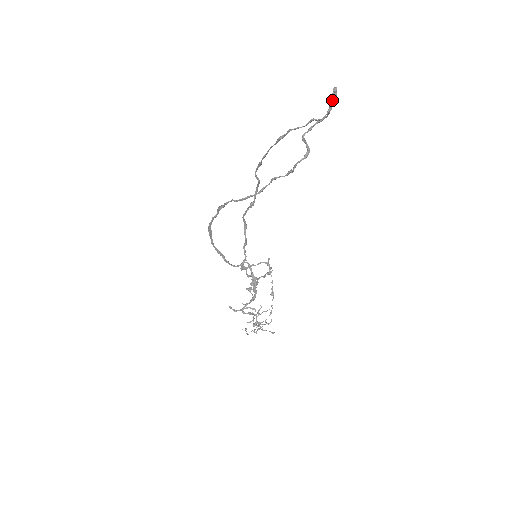
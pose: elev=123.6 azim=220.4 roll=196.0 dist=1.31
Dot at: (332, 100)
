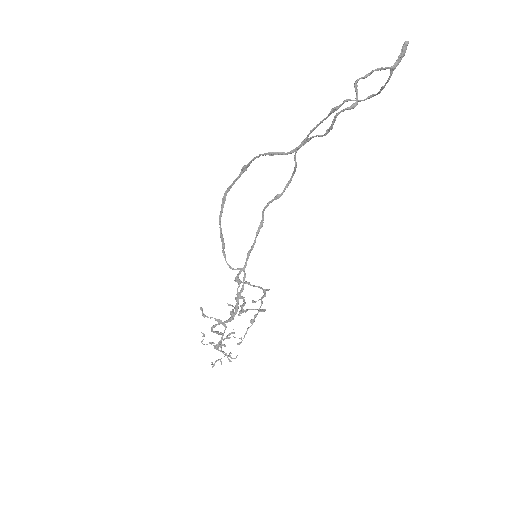
Dot at: (399, 55)
